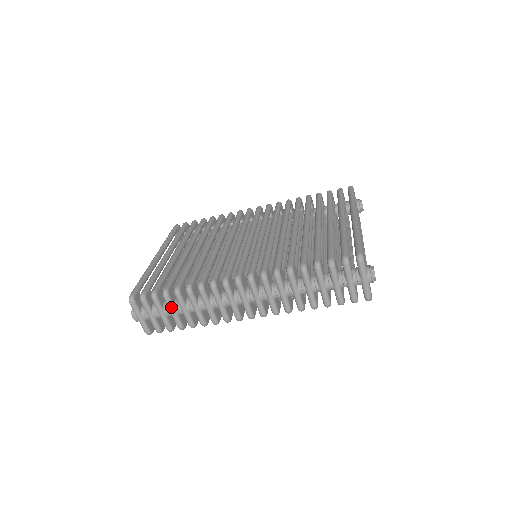
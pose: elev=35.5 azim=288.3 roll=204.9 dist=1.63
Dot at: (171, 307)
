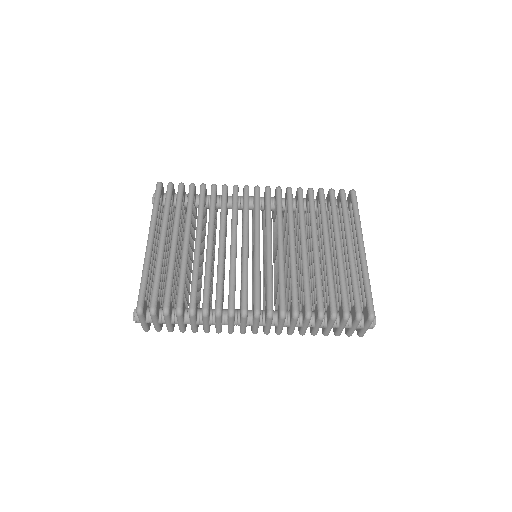
Dot at: (181, 321)
